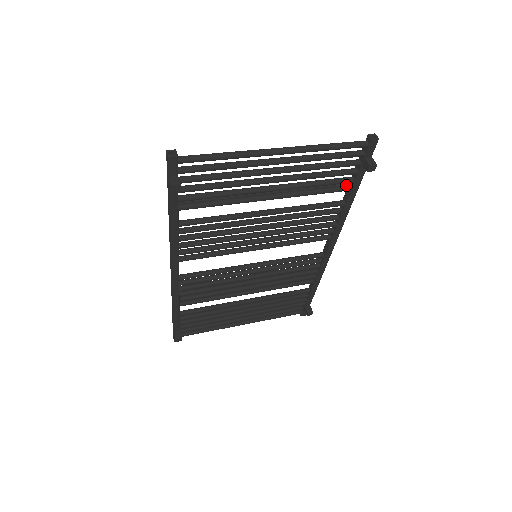
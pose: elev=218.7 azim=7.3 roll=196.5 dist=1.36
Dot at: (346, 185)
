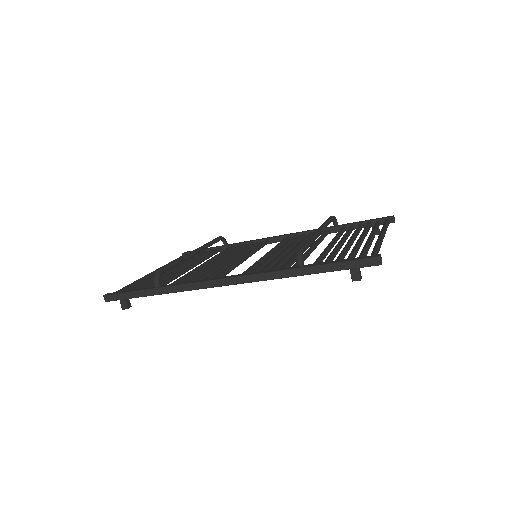
Dot at: (346, 228)
